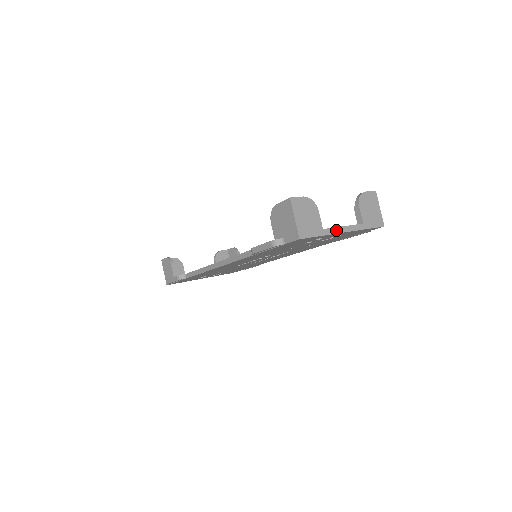
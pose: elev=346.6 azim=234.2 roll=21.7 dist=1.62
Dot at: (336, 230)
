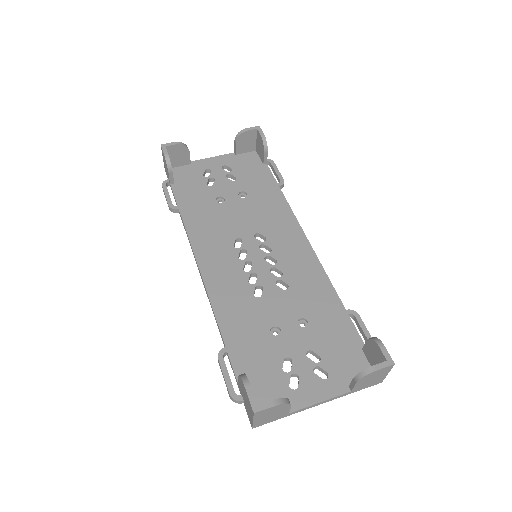
Dot at: (307, 408)
